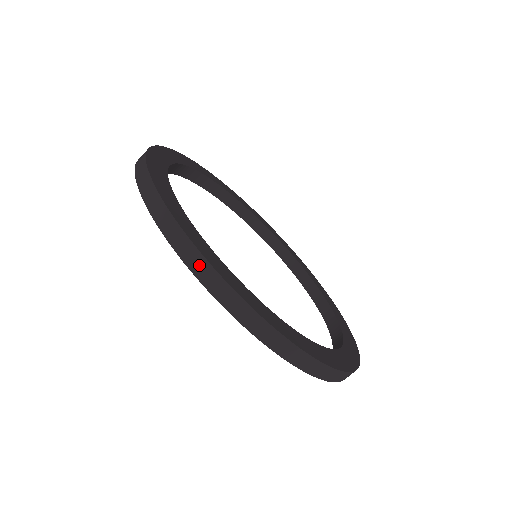
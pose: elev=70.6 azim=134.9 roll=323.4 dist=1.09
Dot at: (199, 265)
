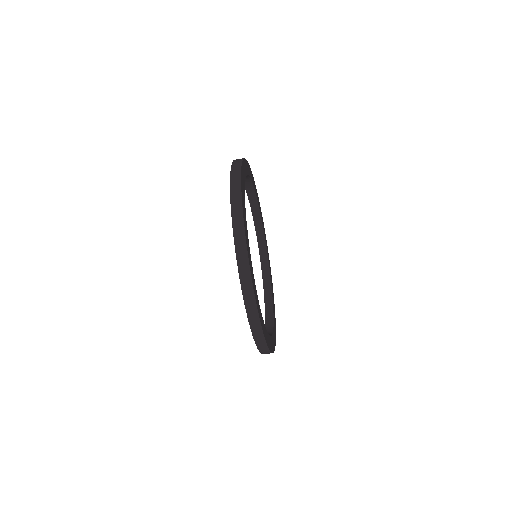
Dot at: (245, 271)
